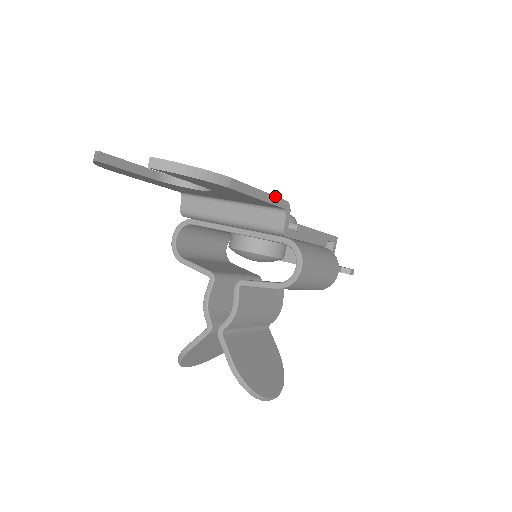
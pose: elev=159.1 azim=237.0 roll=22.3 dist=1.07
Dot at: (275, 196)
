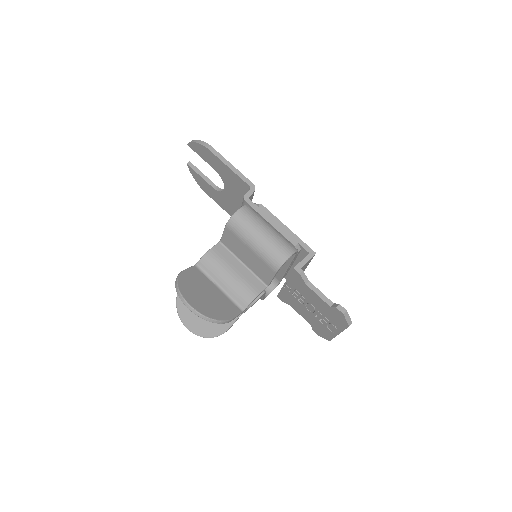
Dot at: (242, 174)
